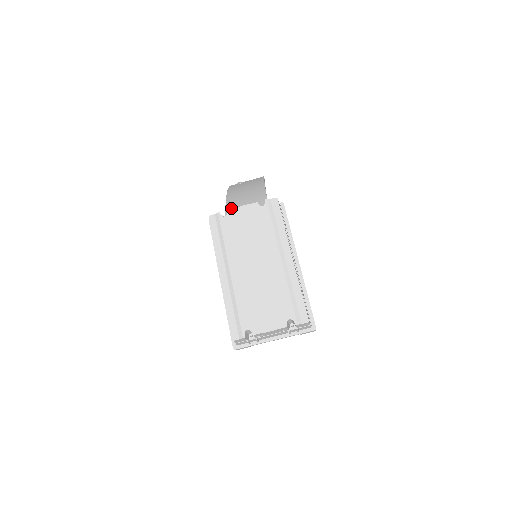
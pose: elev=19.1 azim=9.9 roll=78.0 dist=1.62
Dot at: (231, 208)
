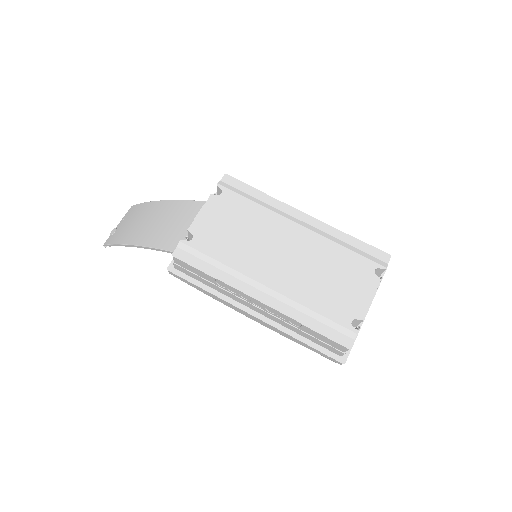
Dot at: (164, 241)
